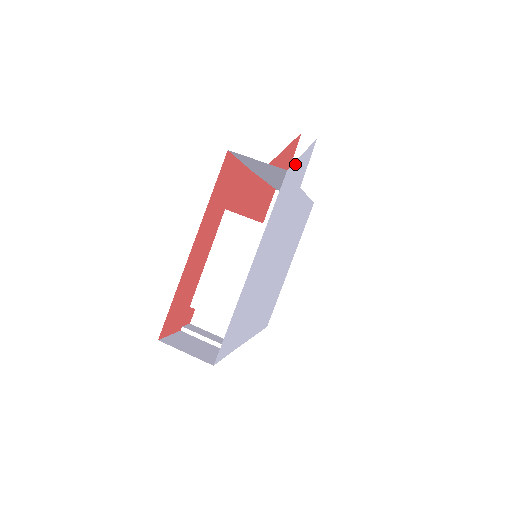
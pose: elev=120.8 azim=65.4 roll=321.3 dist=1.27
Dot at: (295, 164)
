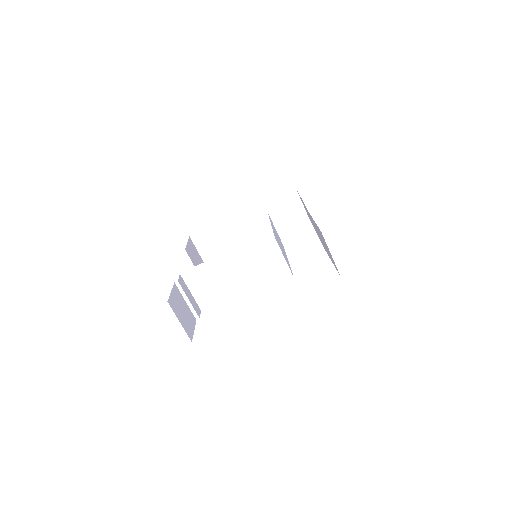
Dot at: occluded
